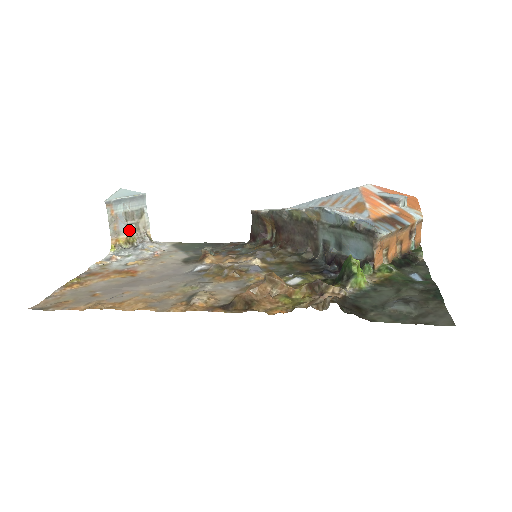
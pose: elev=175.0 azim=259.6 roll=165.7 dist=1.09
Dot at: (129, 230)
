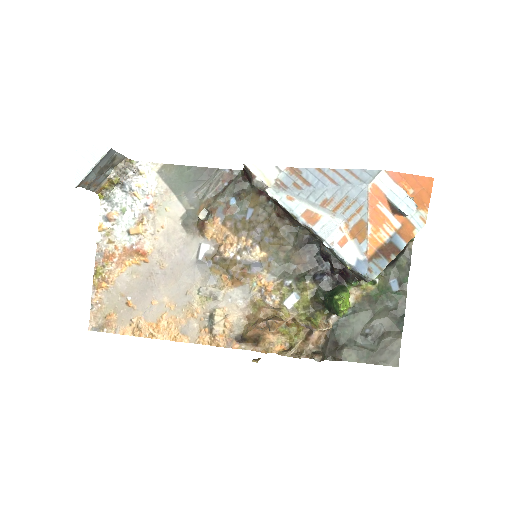
Dot at: (108, 175)
